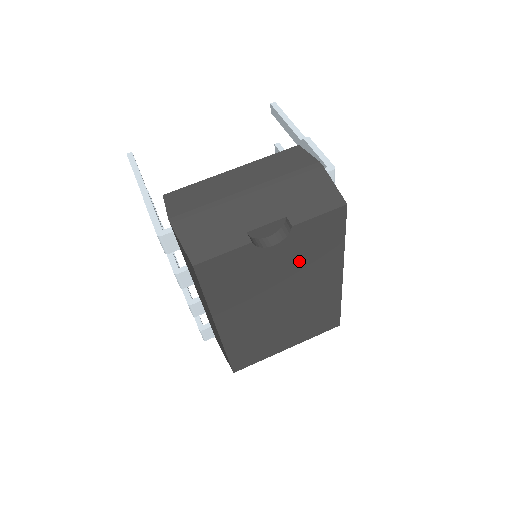
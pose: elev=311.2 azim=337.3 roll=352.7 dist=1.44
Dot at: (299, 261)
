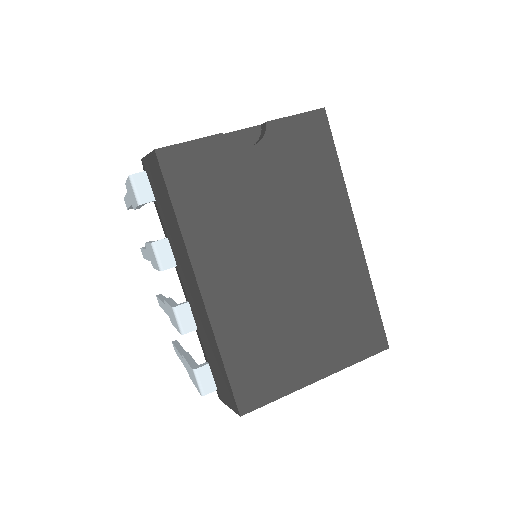
Dot at: (289, 185)
